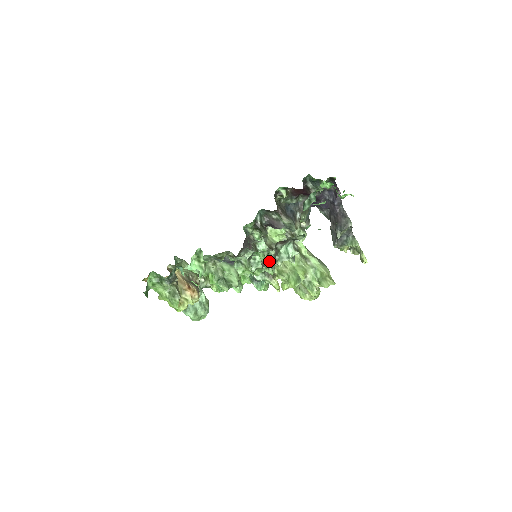
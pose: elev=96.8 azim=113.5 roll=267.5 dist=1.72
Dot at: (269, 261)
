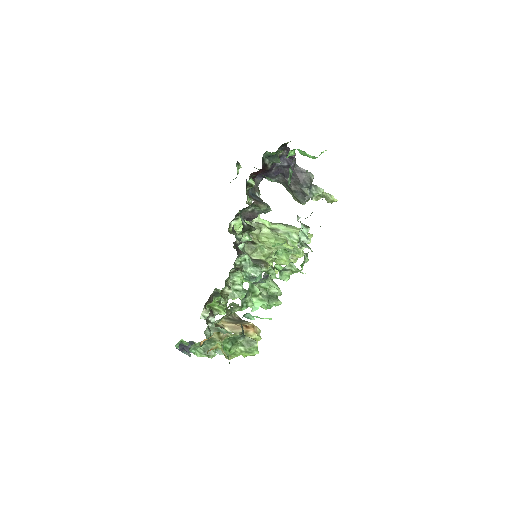
Dot at: (252, 253)
